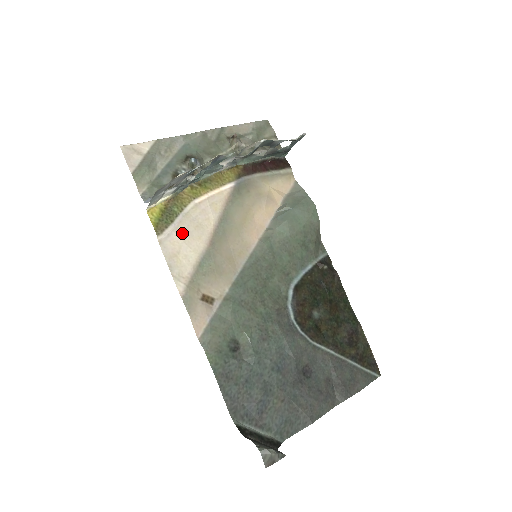
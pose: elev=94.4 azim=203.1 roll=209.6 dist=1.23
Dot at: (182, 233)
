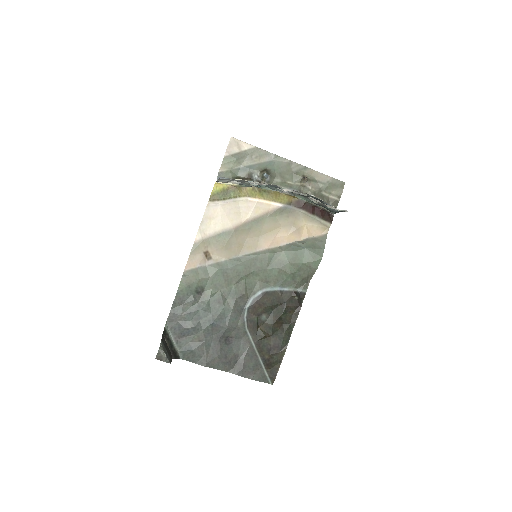
Dot at: (224, 210)
